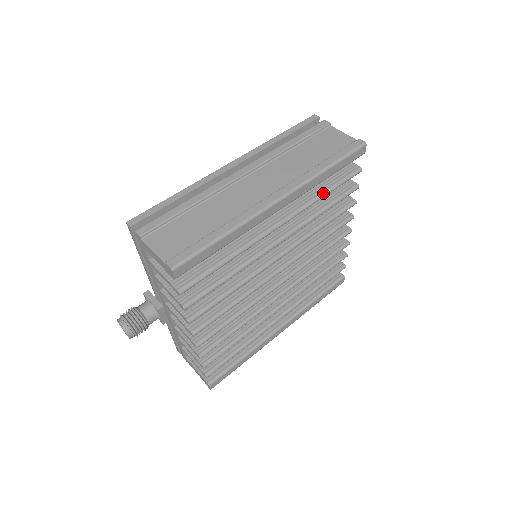
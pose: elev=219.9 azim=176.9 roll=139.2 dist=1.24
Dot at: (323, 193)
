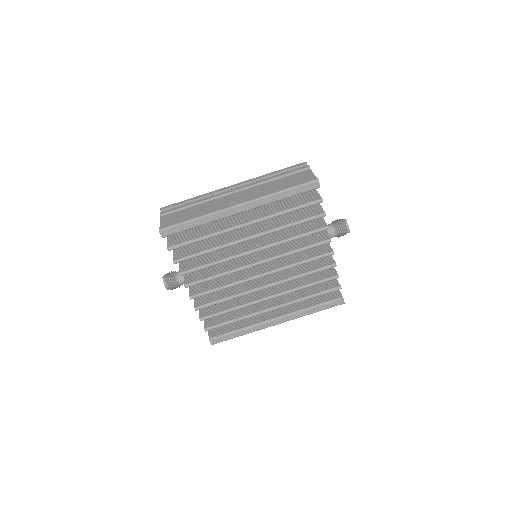
Dot at: (284, 211)
